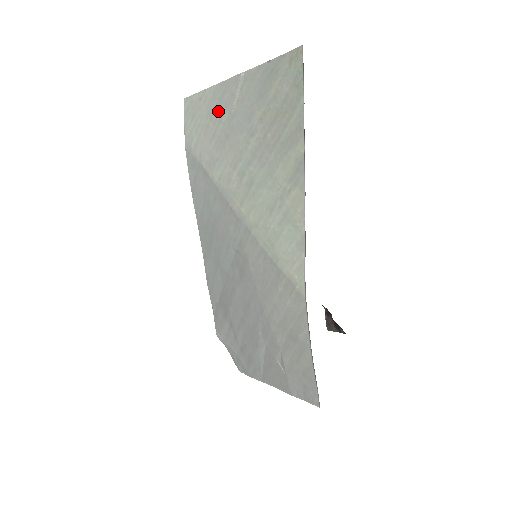
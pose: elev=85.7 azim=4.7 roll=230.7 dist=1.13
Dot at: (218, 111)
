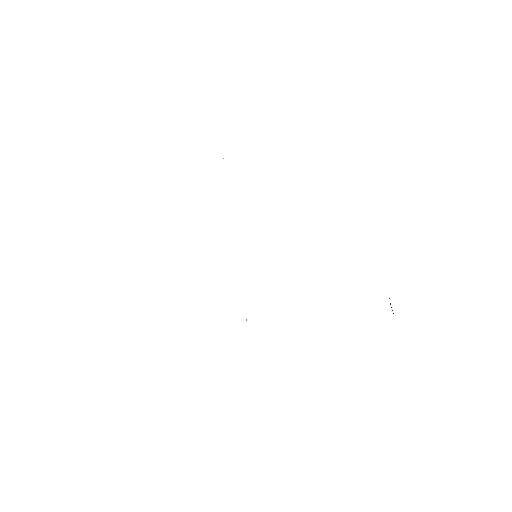
Dot at: occluded
